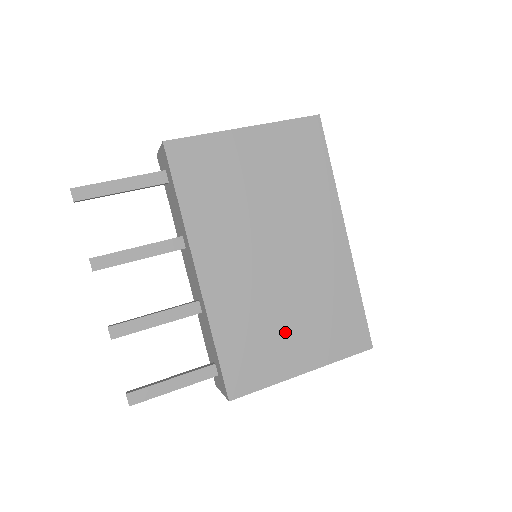
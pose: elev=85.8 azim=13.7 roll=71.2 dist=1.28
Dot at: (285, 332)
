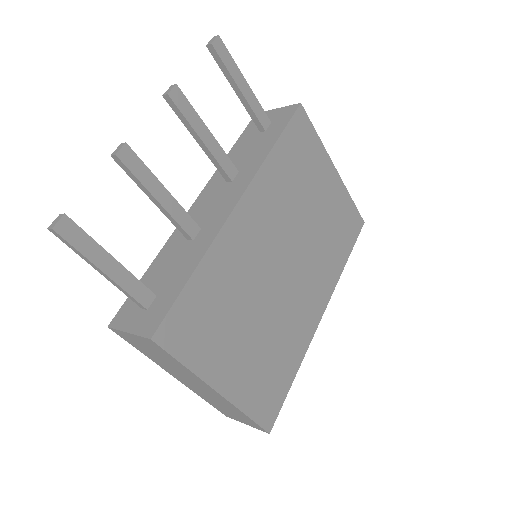
Dot at: (239, 335)
